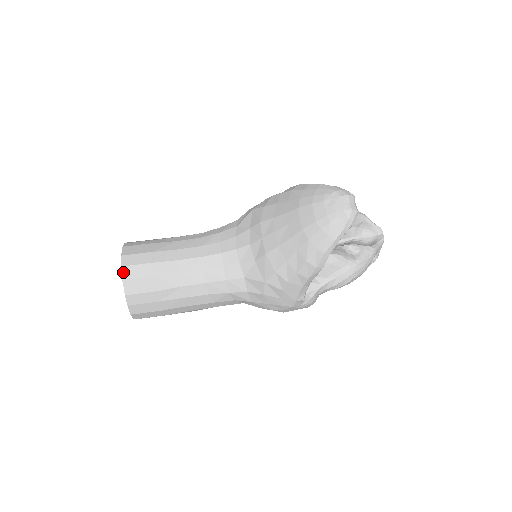
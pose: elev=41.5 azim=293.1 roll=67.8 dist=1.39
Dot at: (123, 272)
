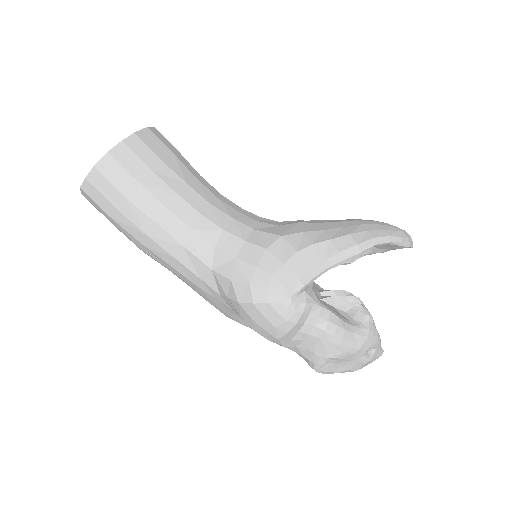
Dot at: (152, 128)
